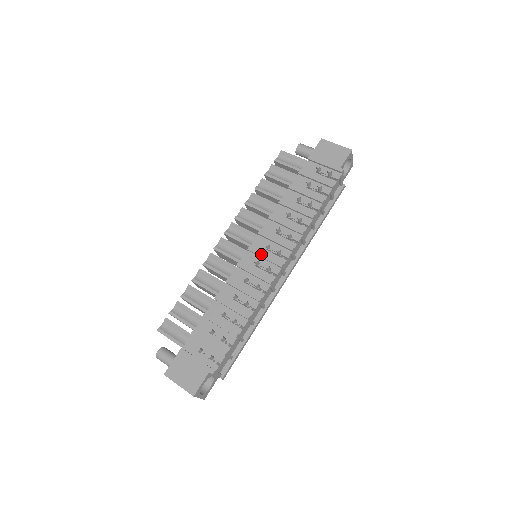
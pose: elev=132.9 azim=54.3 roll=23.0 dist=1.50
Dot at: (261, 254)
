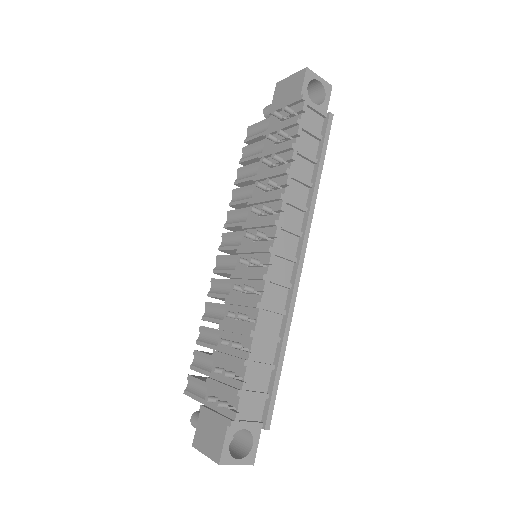
Dot at: (248, 250)
